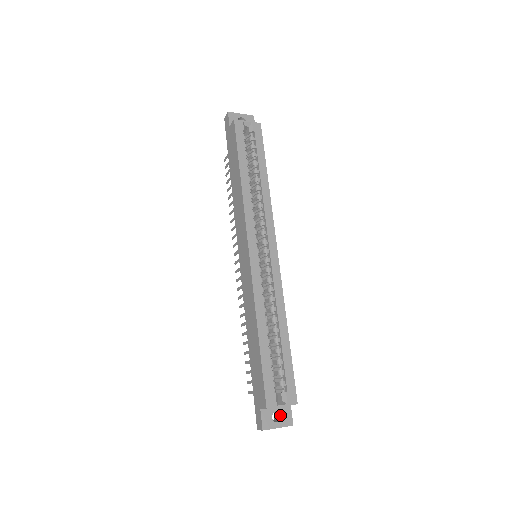
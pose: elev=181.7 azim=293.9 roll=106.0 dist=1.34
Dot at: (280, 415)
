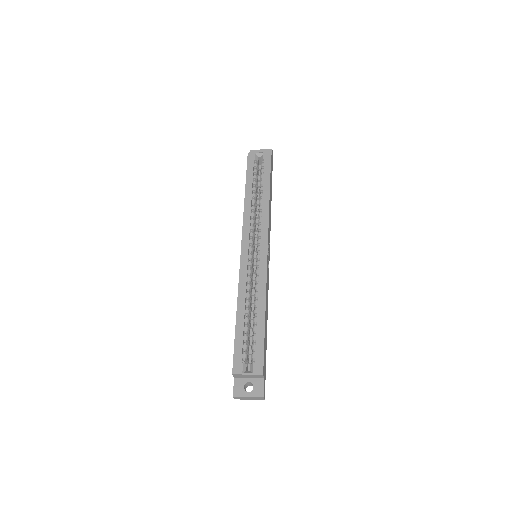
Dot at: (253, 387)
